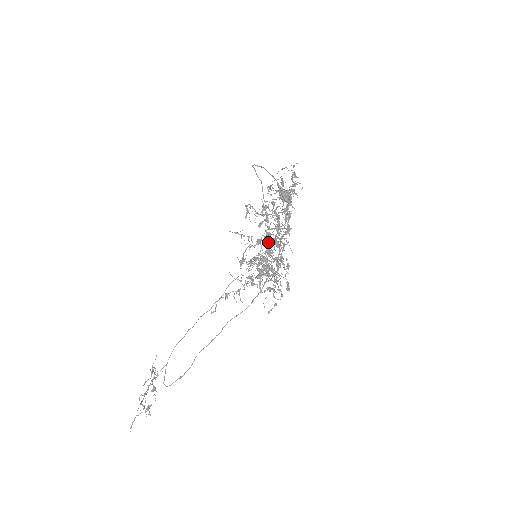
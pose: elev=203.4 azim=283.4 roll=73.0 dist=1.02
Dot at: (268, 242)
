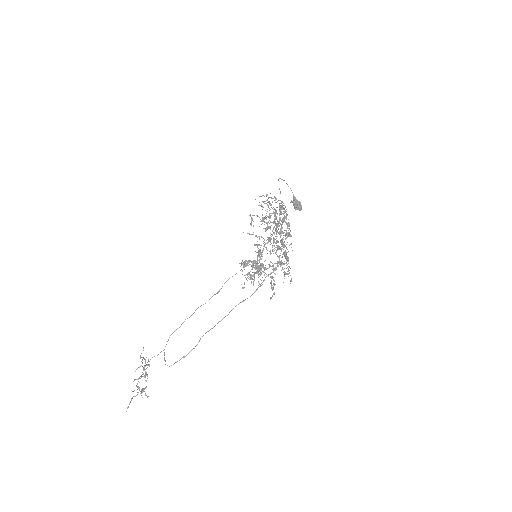
Dot at: (277, 241)
